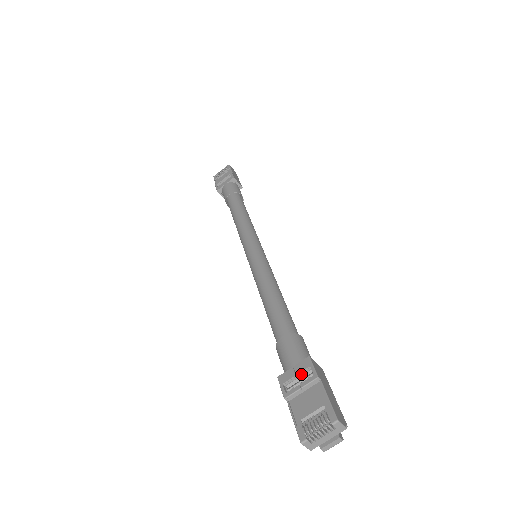
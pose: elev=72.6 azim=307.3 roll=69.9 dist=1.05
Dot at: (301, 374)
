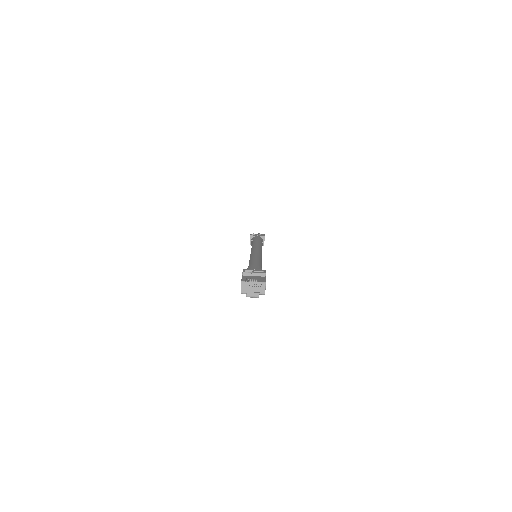
Dot at: occluded
